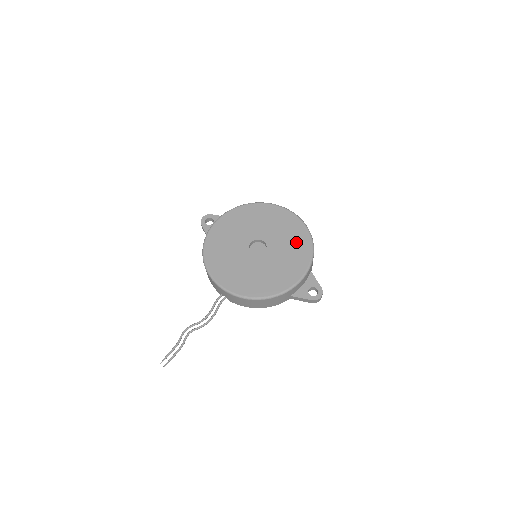
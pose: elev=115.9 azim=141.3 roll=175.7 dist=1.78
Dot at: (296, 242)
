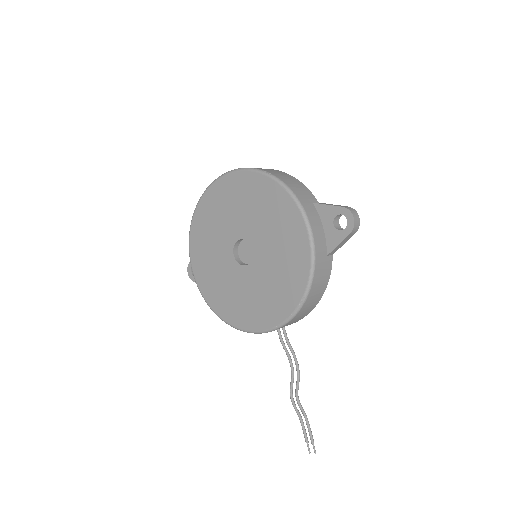
Dot at: (262, 200)
